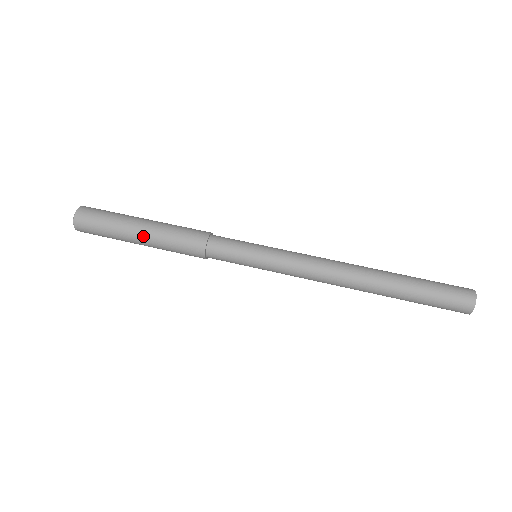
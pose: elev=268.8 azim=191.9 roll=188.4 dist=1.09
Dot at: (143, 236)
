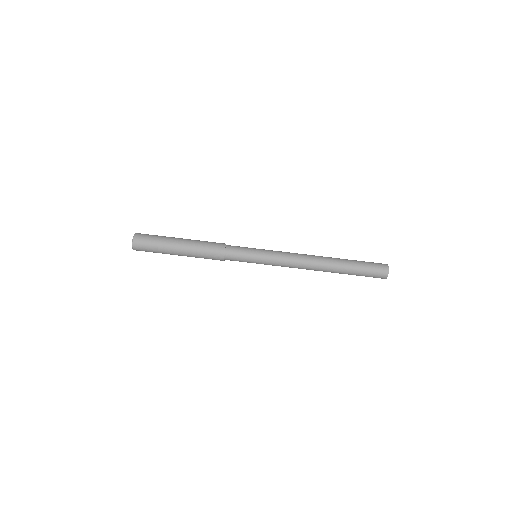
Dot at: (182, 251)
